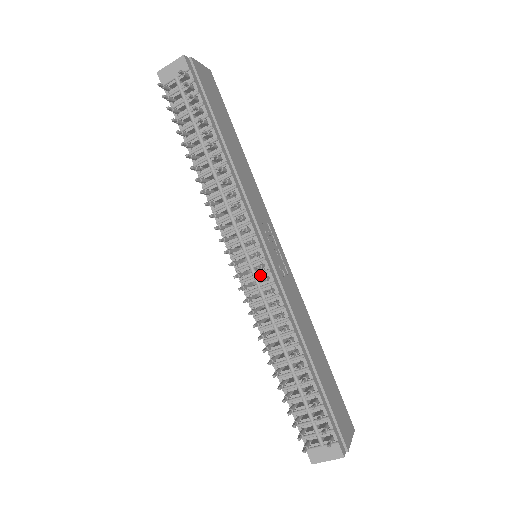
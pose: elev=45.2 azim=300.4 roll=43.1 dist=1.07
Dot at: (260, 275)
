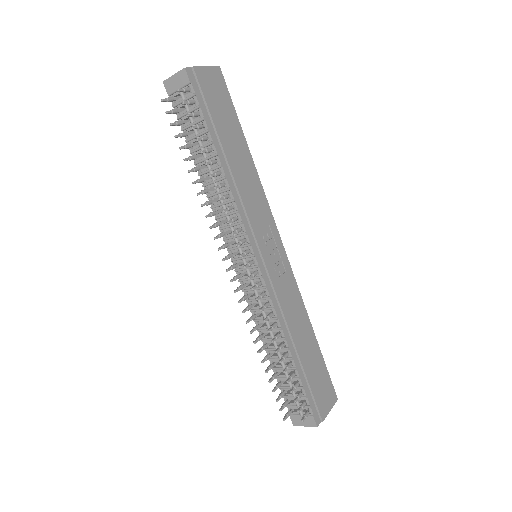
Dot at: (254, 279)
